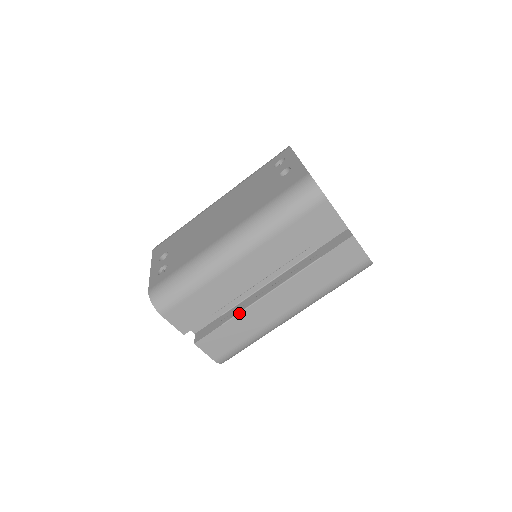
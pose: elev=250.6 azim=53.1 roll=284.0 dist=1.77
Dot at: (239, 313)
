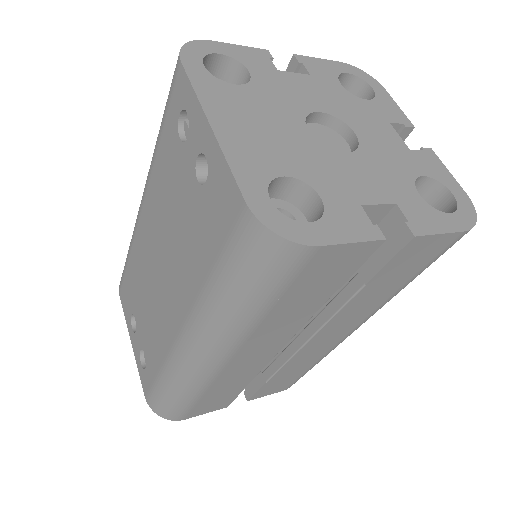
Dot at: (279, 369)
